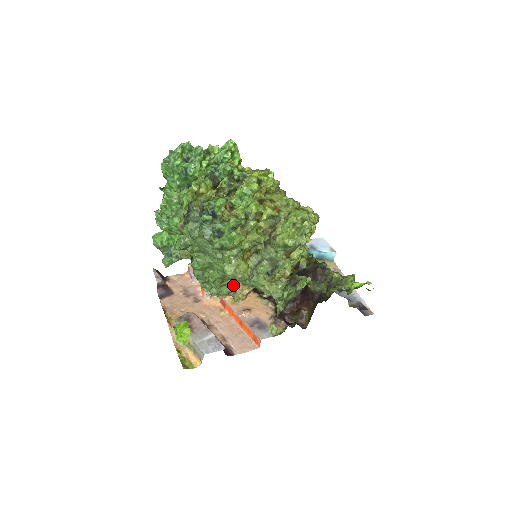
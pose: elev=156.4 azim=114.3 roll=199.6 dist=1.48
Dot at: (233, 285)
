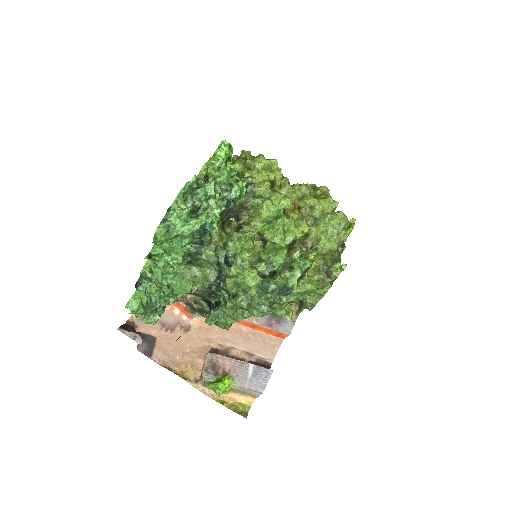
Dot at: occluded
